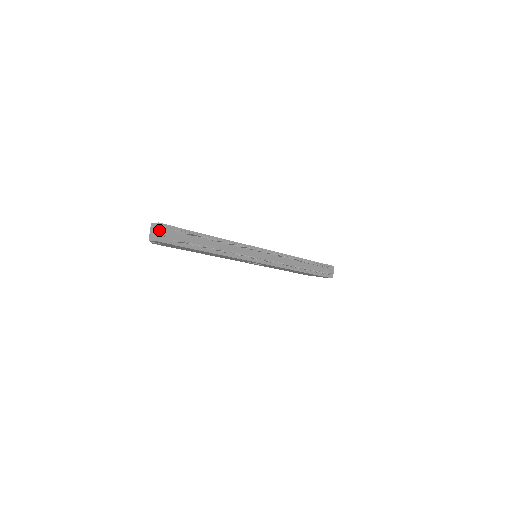
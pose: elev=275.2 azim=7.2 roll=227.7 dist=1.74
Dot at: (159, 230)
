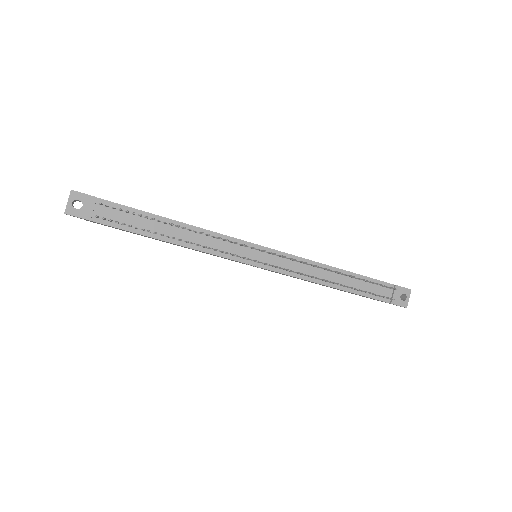
Dot at: (70, 199)
